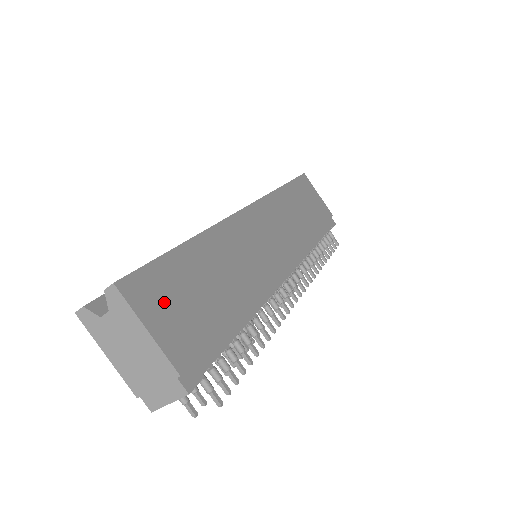
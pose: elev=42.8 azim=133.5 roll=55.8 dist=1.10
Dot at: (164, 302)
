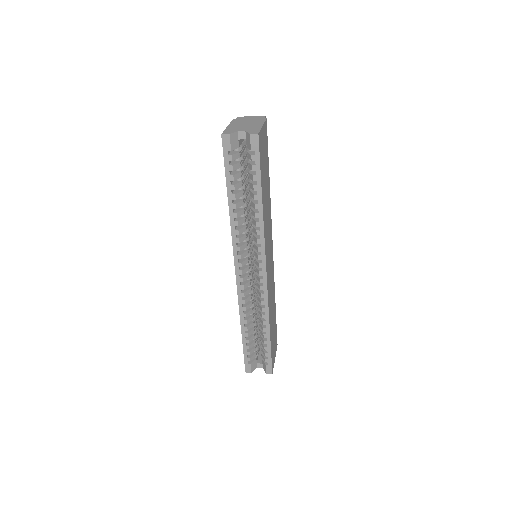
Dot at: (274, 351)
